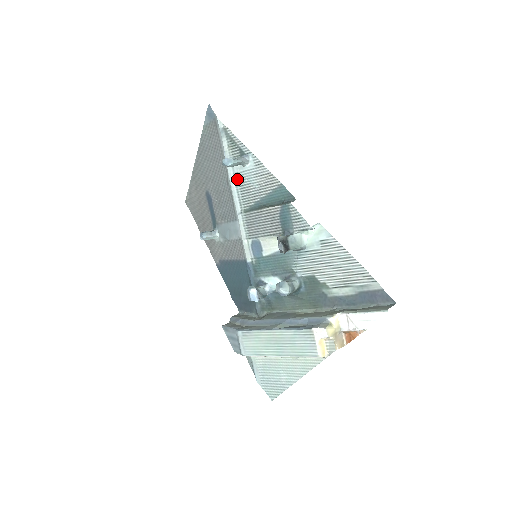
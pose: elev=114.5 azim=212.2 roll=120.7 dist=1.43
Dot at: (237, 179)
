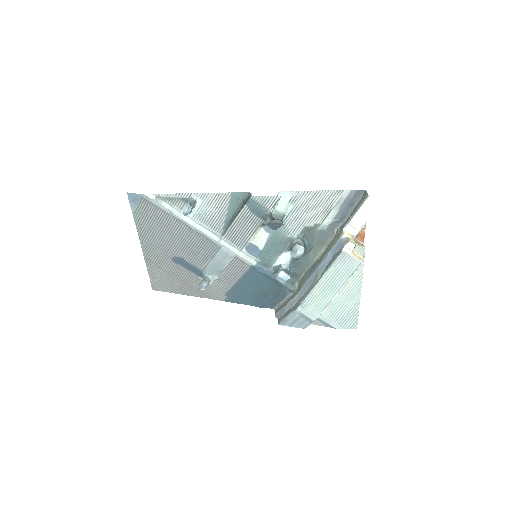
Dot at: (197, 220)
